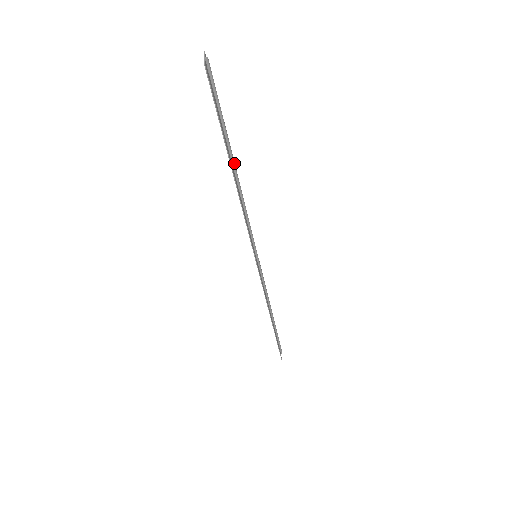
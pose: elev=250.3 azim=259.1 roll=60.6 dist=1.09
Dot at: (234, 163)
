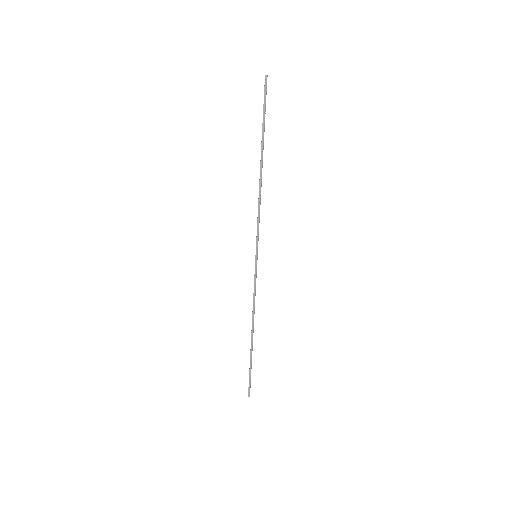
Dot at: occluded
